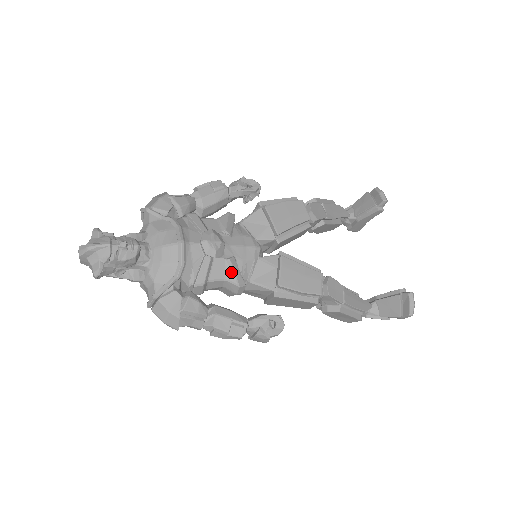
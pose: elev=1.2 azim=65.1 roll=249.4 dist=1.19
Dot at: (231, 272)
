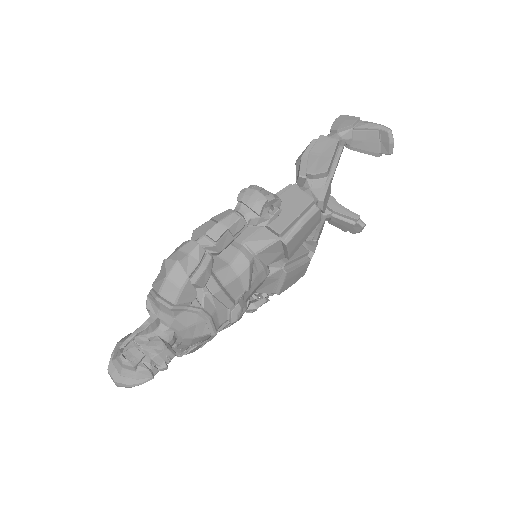
Dot at: occluded
